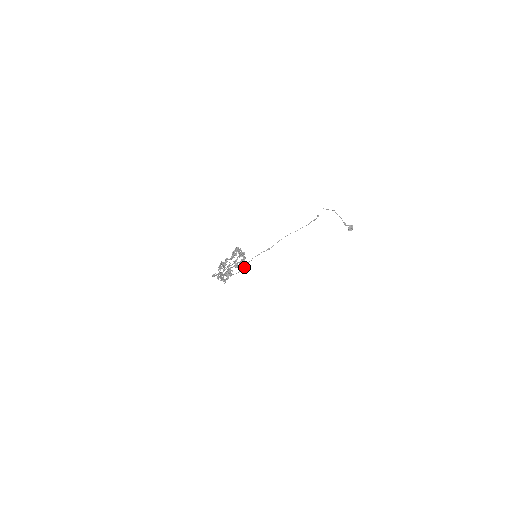
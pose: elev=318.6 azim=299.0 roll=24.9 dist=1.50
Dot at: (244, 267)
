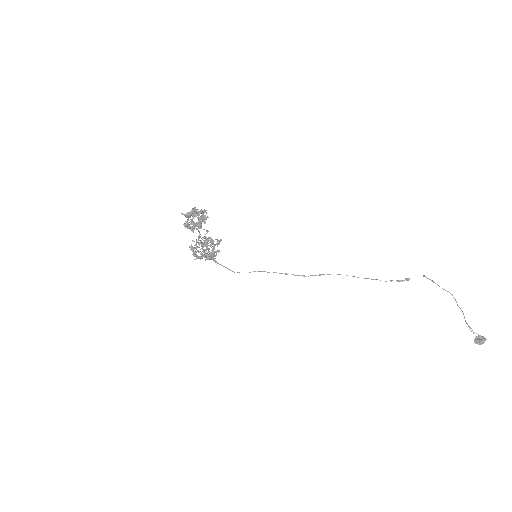
Dot at: (250, 272)
